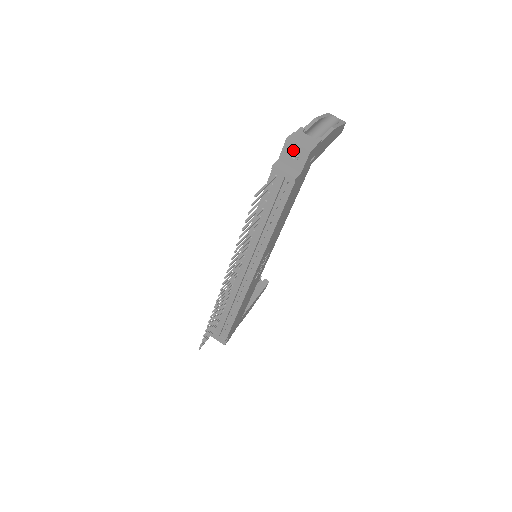
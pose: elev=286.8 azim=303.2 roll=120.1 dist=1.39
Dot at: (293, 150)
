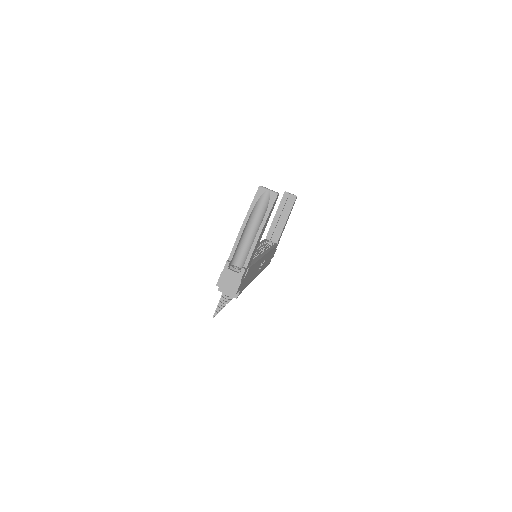
Dot at: occluded
